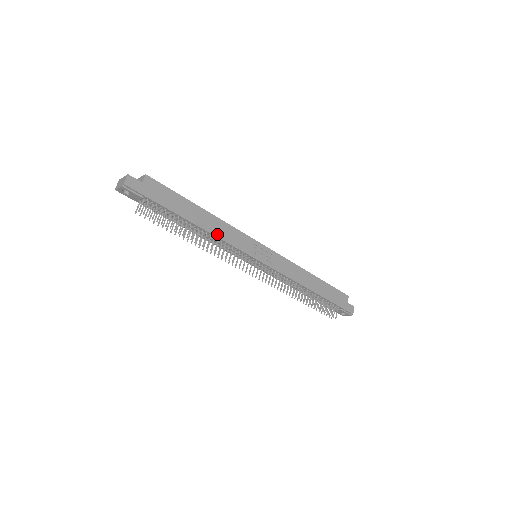
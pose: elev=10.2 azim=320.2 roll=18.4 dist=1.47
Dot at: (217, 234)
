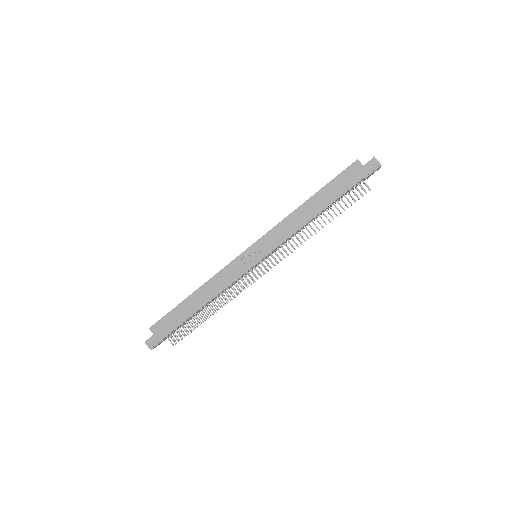
Dot at: (216, 293)
